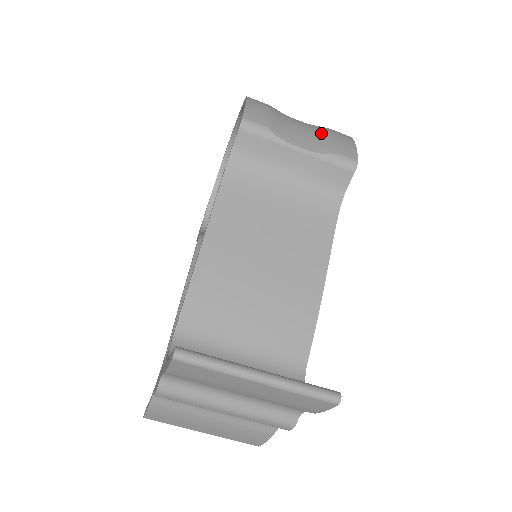
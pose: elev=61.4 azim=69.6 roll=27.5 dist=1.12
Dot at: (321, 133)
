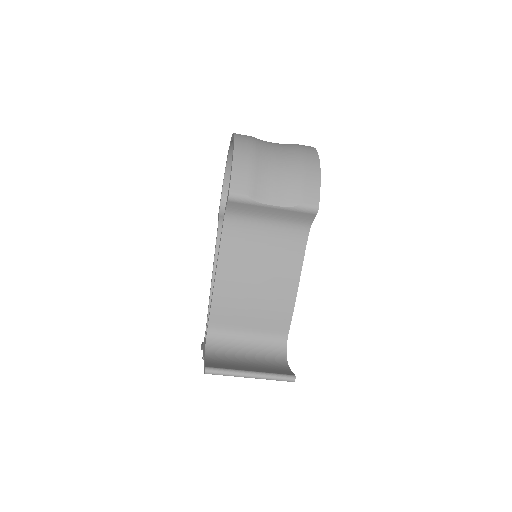
Dot at: (292, 179)
